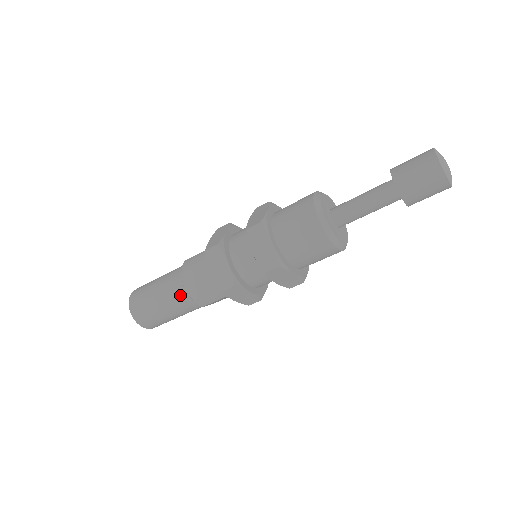
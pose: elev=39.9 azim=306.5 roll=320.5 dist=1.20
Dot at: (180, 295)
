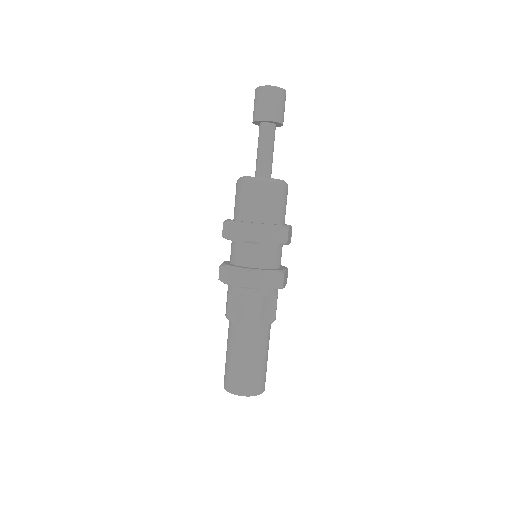
Dot at: (239, 333)
